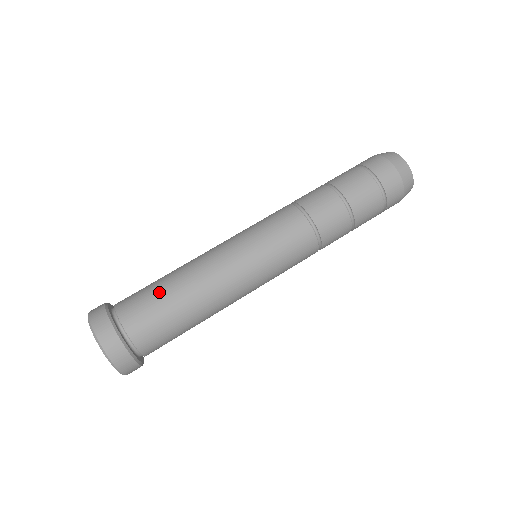
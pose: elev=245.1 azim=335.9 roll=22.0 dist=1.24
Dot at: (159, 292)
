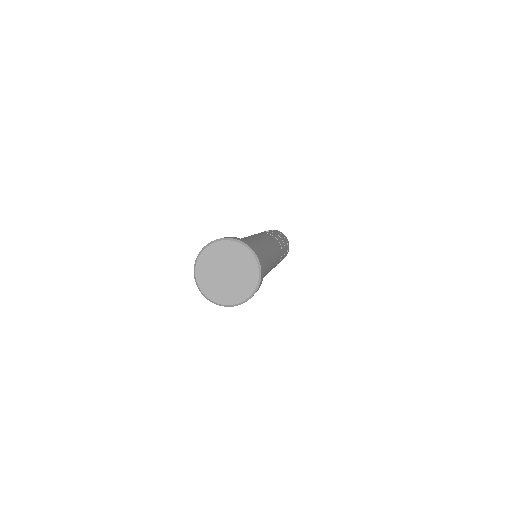
Dot at: (246, 240)
